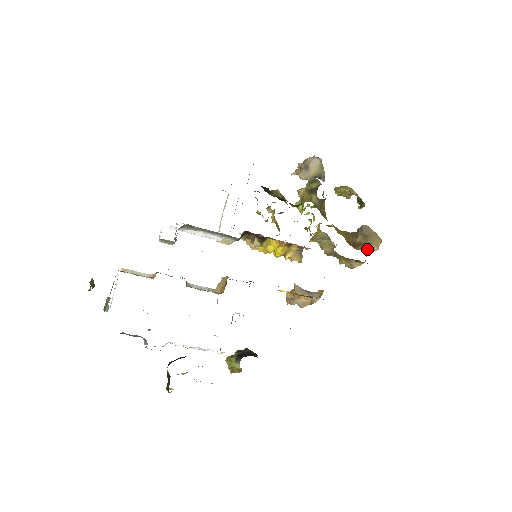
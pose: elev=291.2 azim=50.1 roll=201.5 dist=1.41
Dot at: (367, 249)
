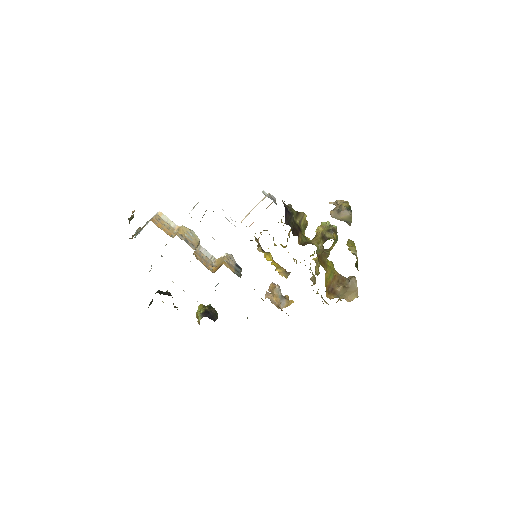
Dot at: (341, 297)
